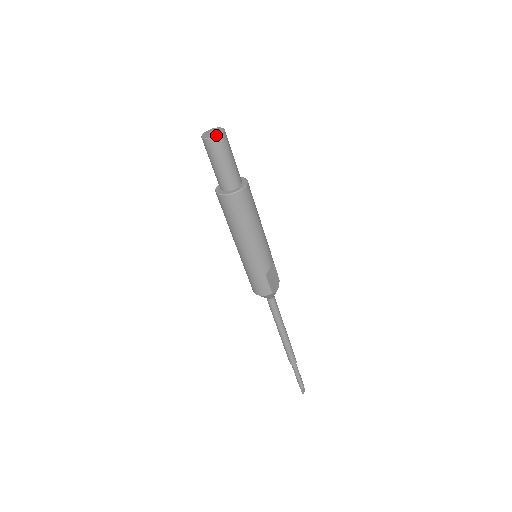
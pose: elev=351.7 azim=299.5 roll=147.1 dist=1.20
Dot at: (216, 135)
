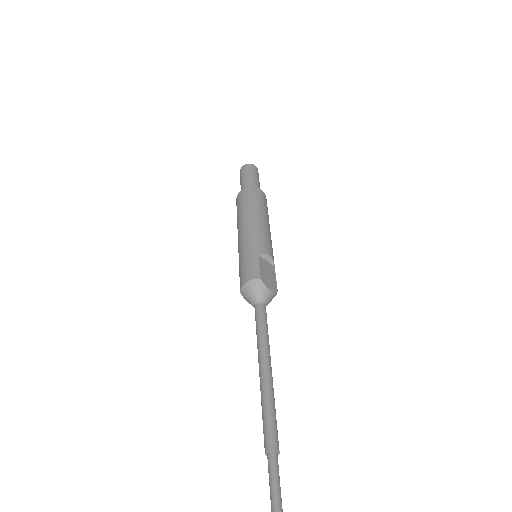
Dot at: (250, 164)
